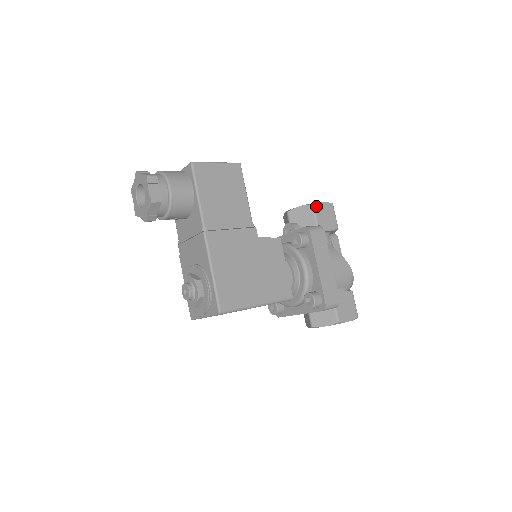
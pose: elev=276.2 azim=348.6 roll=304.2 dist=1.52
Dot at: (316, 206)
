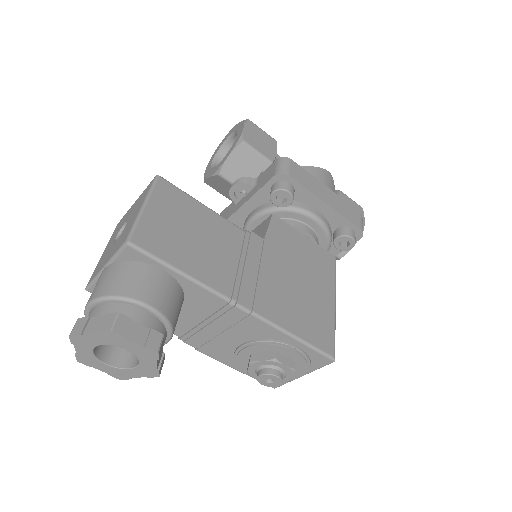
Dot at: (246, 139)
